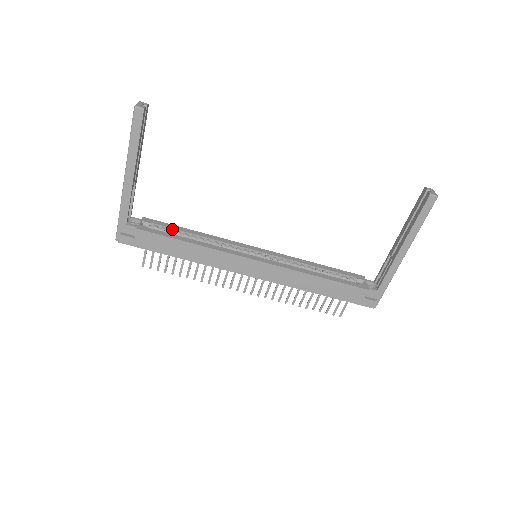
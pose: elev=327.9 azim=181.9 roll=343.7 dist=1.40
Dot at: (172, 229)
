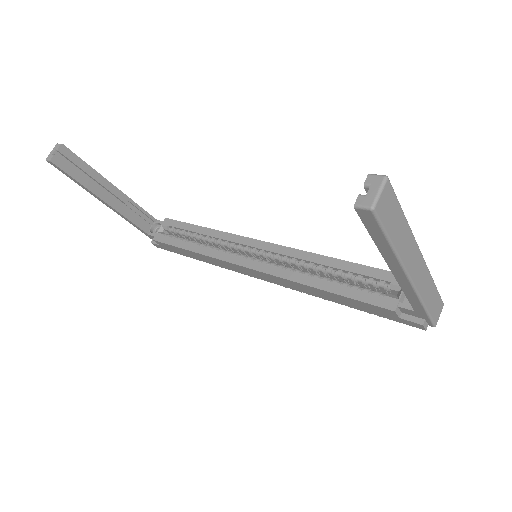
Dot at: (184, 230)
